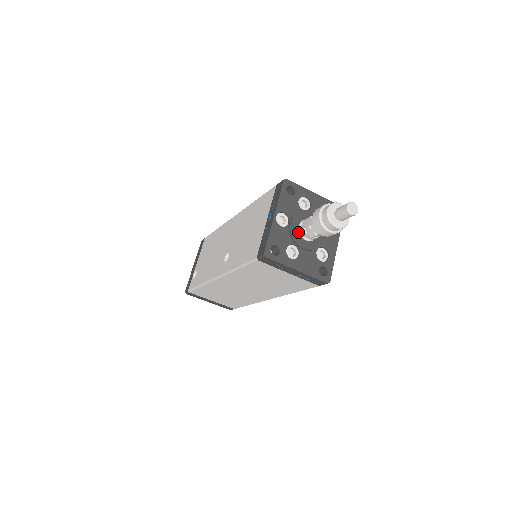
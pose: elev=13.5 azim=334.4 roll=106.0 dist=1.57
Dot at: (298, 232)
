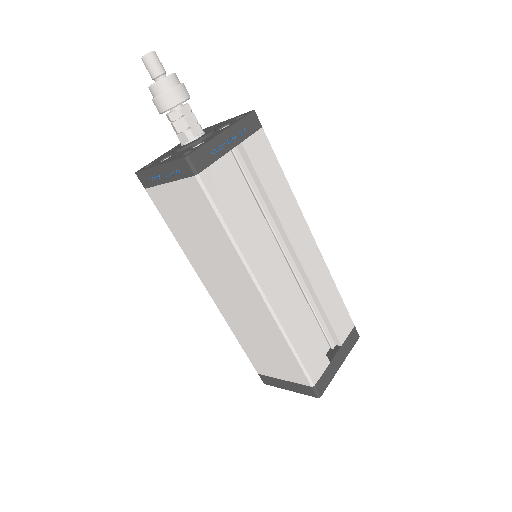
Dot at: (181, 145)
